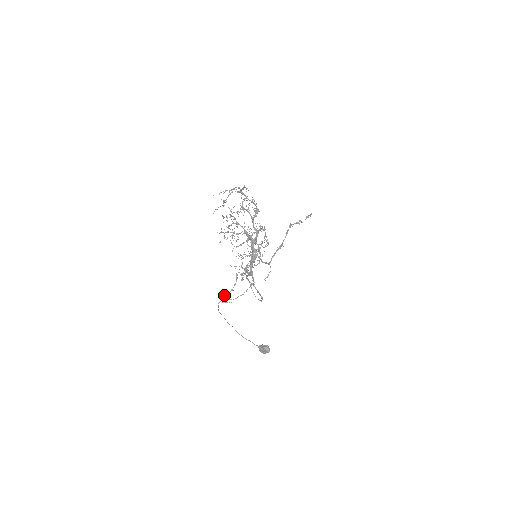
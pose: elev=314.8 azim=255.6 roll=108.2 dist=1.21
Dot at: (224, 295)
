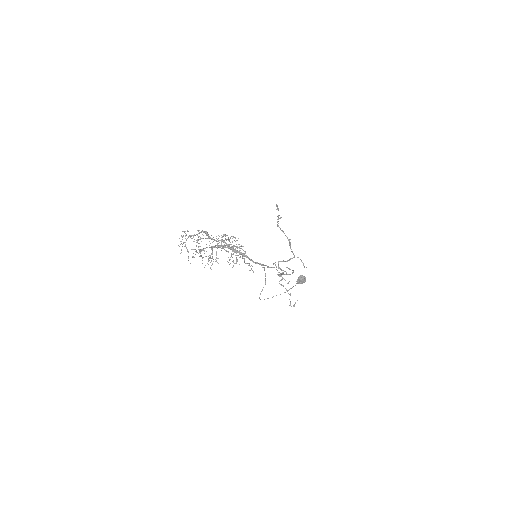
Dot at: (290, 303)
